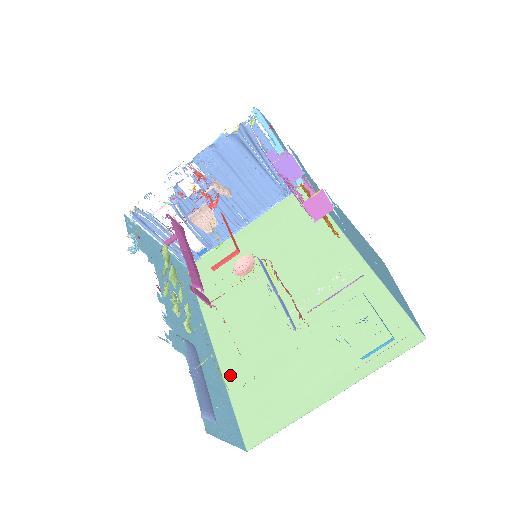
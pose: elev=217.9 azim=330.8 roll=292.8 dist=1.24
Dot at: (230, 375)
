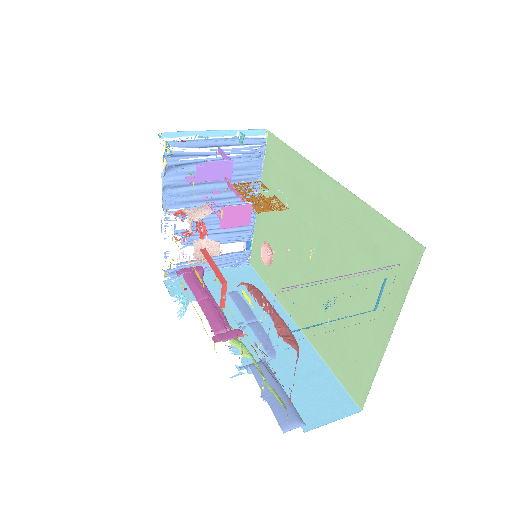
Dot at: (319, 348)
